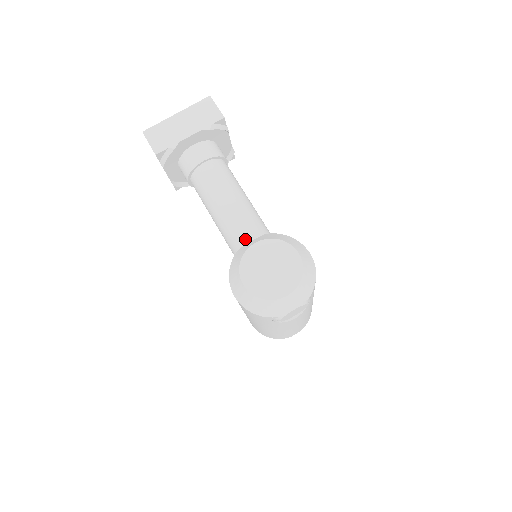
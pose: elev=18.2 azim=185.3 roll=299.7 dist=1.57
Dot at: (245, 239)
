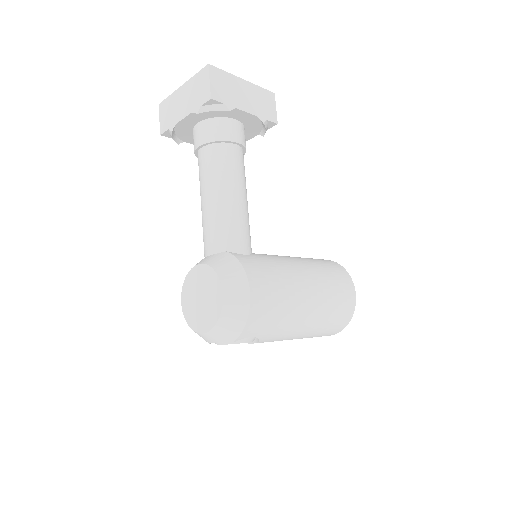
Dot at: (206, 251)
